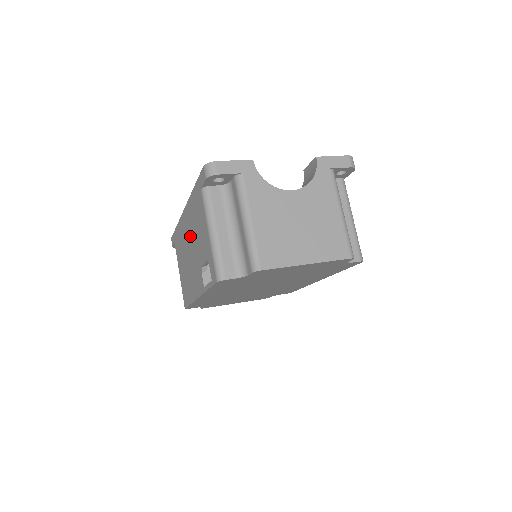
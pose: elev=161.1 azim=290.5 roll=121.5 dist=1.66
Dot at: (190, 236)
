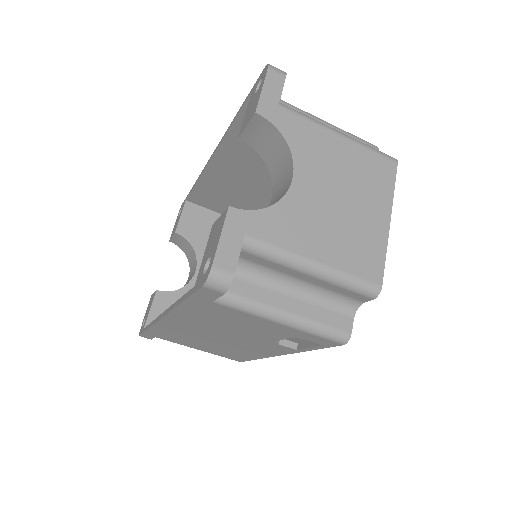
Dot at: (209, 331)
